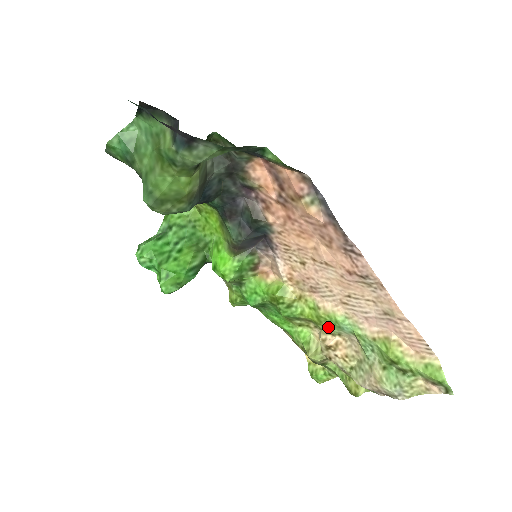
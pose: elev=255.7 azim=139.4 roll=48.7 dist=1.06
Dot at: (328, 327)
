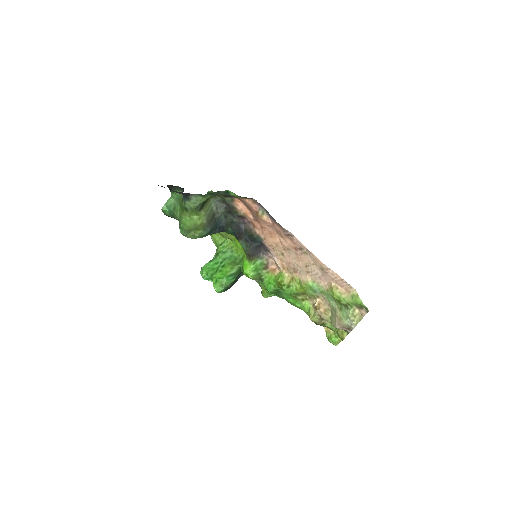
Dot at: (310, 293)
